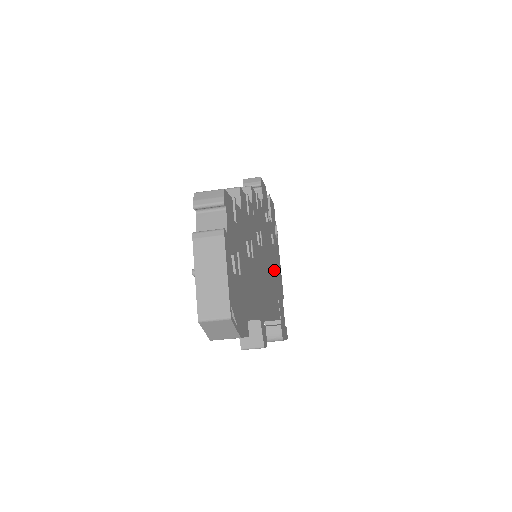
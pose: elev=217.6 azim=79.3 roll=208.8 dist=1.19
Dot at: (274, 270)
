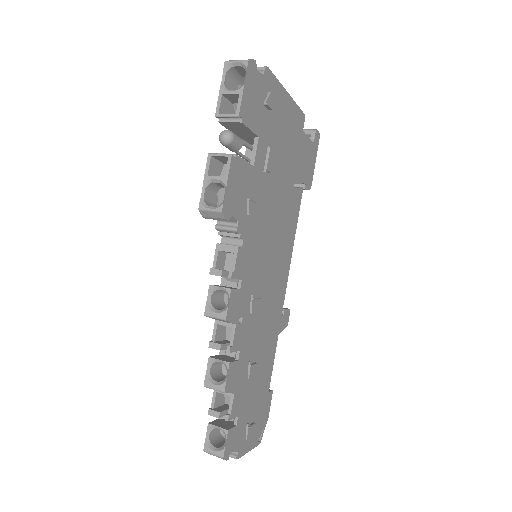
Dot at: (281, 186)
